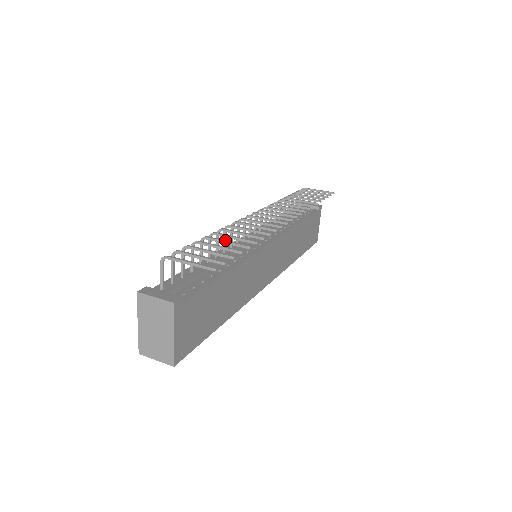
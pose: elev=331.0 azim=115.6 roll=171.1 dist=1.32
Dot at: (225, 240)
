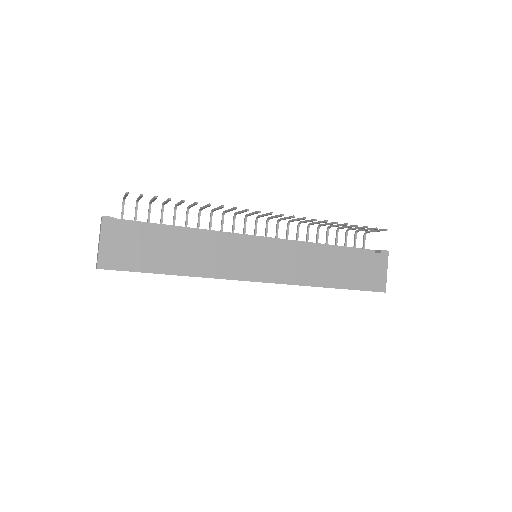
Dot at: occluded
